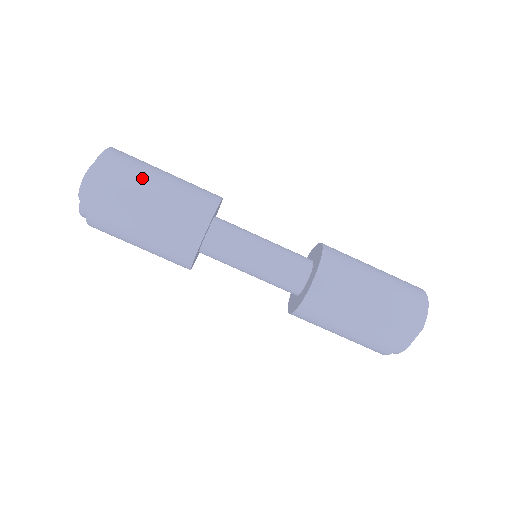
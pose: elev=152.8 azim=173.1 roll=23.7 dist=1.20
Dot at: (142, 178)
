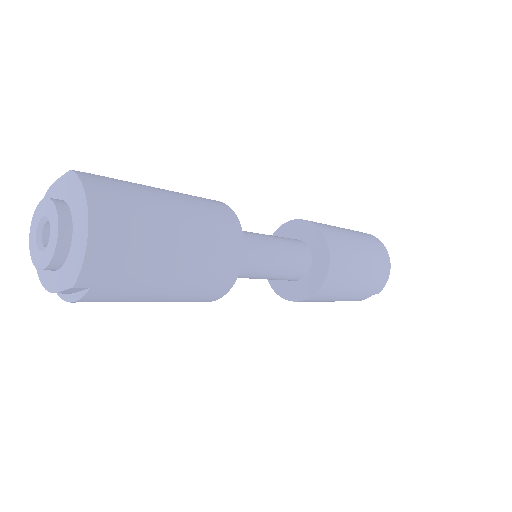
Dot at: (155, 259)
